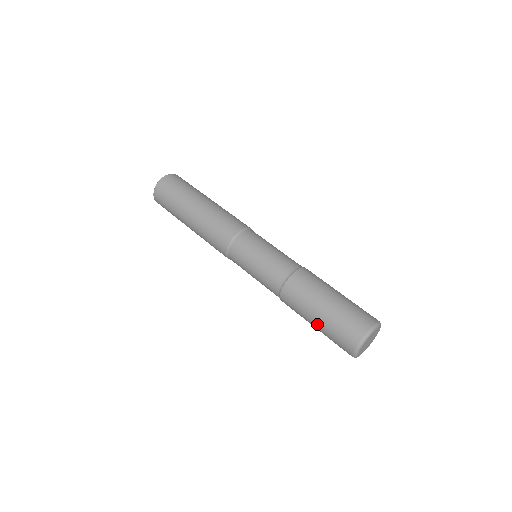
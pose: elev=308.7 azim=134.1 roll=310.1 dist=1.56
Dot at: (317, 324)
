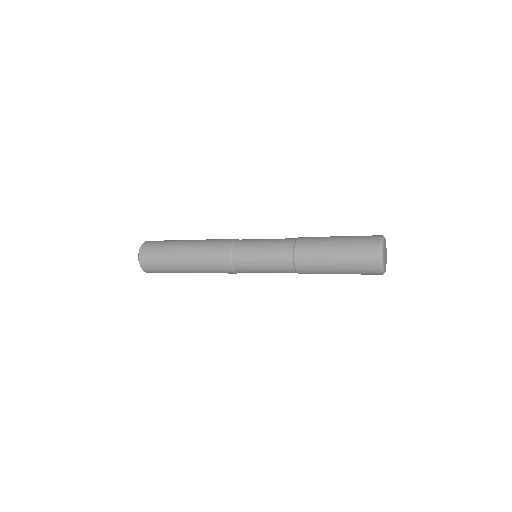
Dot at: (339, 268)
